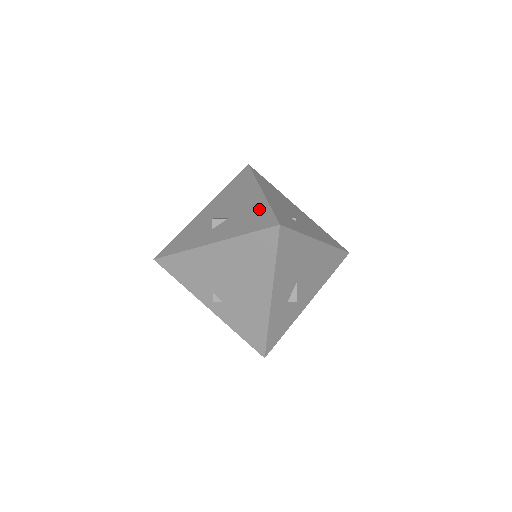
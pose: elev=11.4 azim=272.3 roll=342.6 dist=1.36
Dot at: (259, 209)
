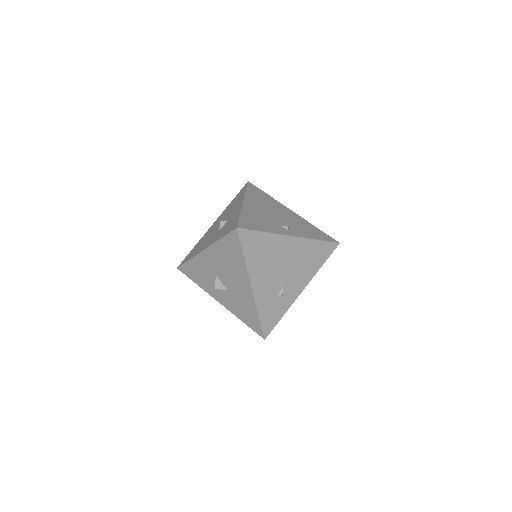
Dot at: (250, 309)
